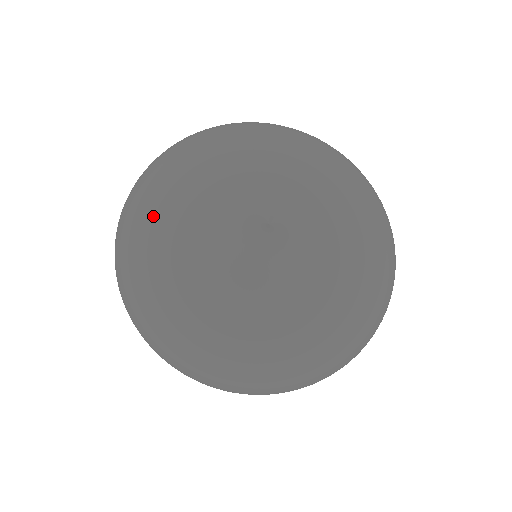
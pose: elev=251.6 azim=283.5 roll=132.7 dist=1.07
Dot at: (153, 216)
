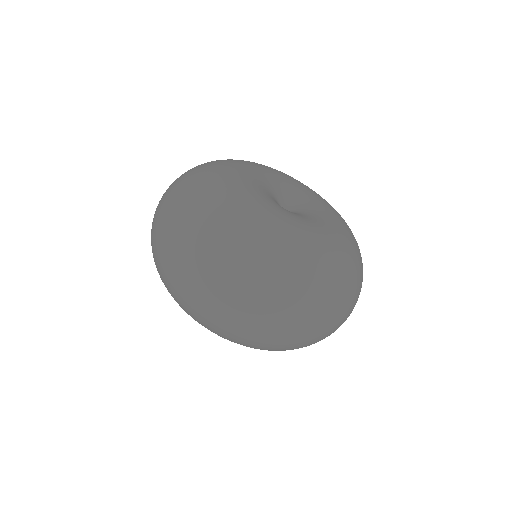
Dot at: (211, 179)
